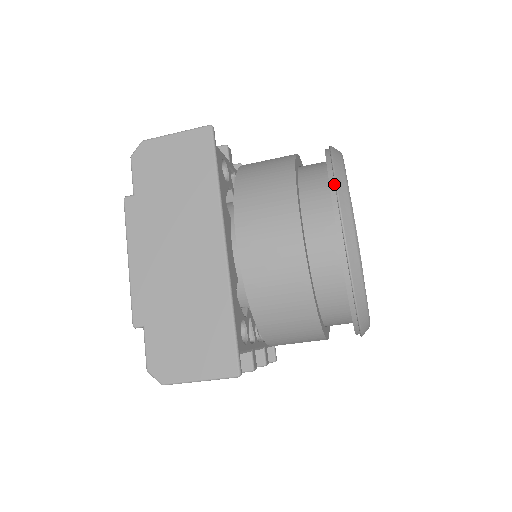
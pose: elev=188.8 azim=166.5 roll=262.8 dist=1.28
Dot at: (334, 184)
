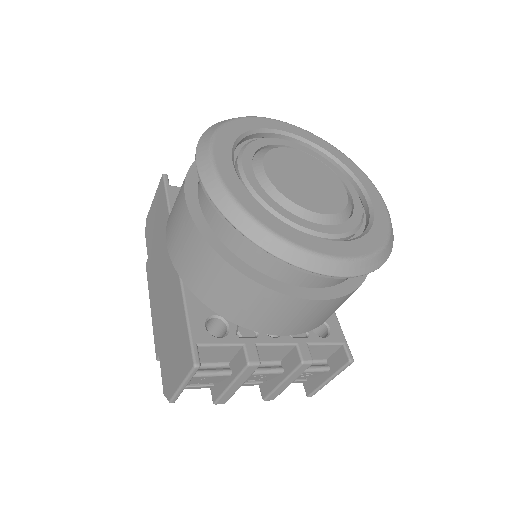
Dot at: occluded
